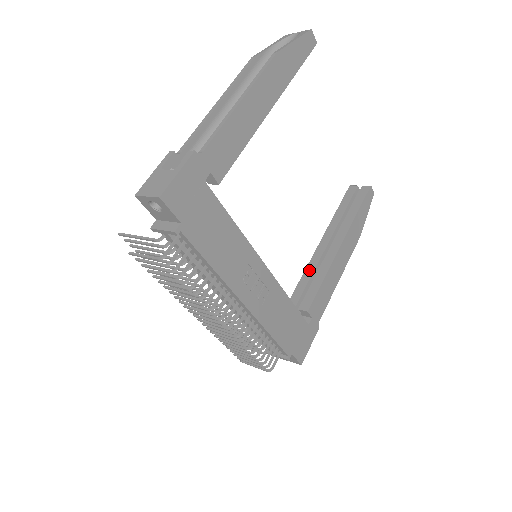
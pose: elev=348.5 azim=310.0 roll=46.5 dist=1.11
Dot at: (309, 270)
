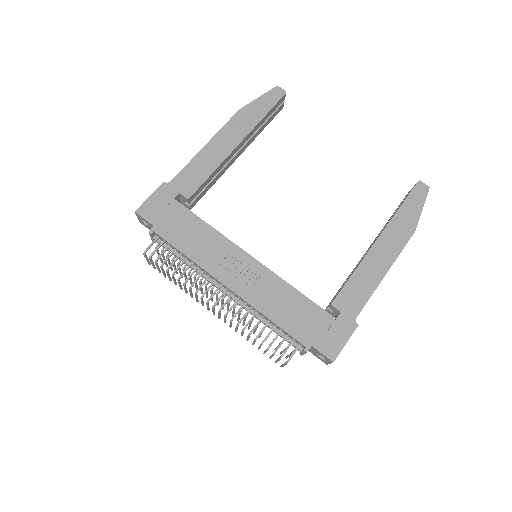
Dot at: (350, 274)
